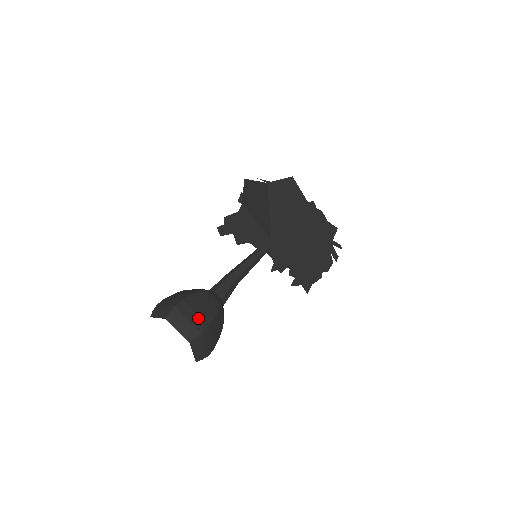
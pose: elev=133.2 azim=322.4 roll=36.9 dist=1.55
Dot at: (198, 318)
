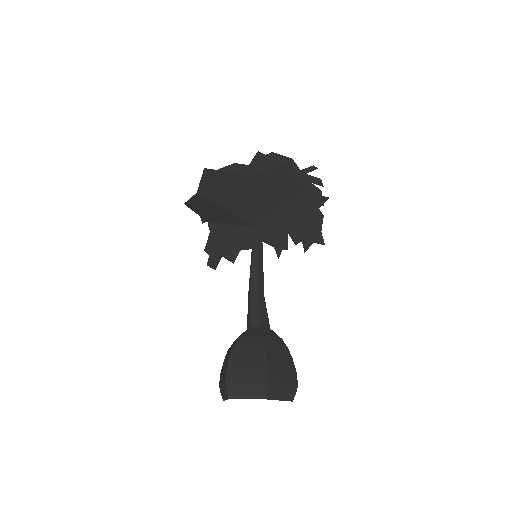
Dot at: (253, 371)
